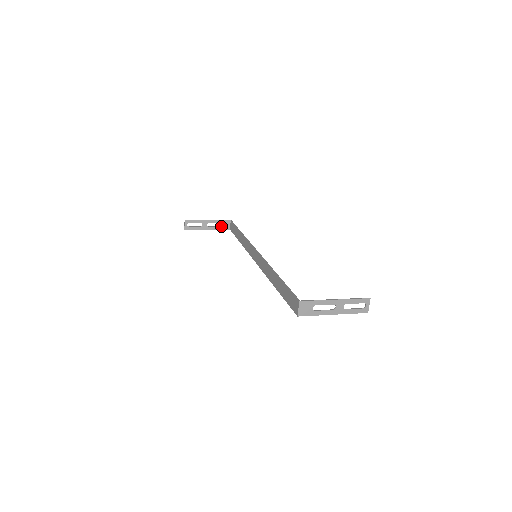
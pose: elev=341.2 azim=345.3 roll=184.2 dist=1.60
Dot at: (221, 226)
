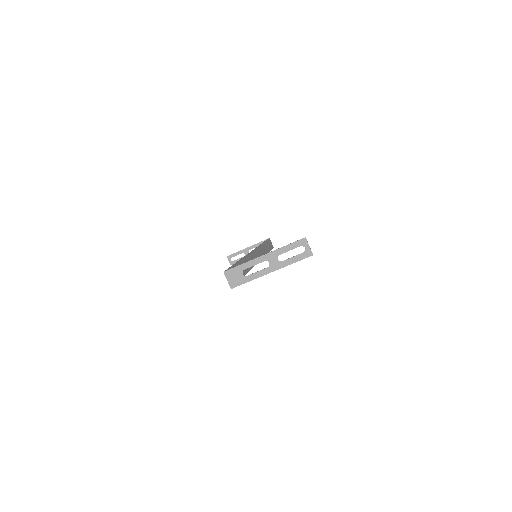
Dot at: occluded
